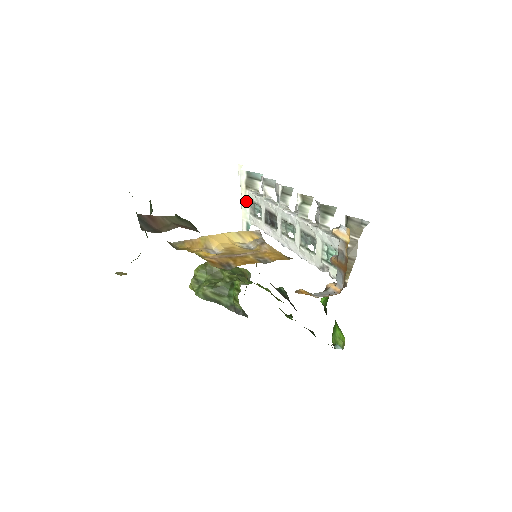
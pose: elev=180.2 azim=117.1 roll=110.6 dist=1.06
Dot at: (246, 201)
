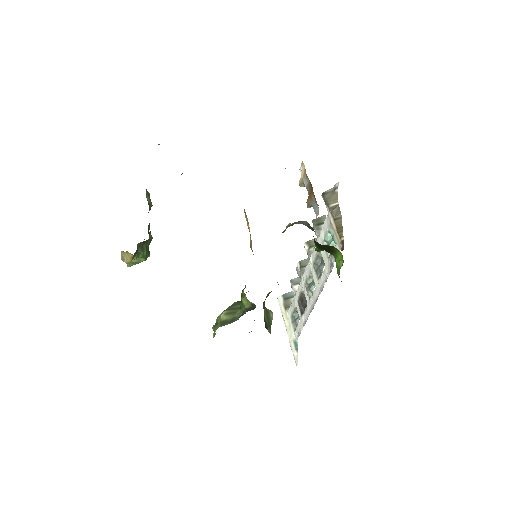
Dot at: (288, 322)
